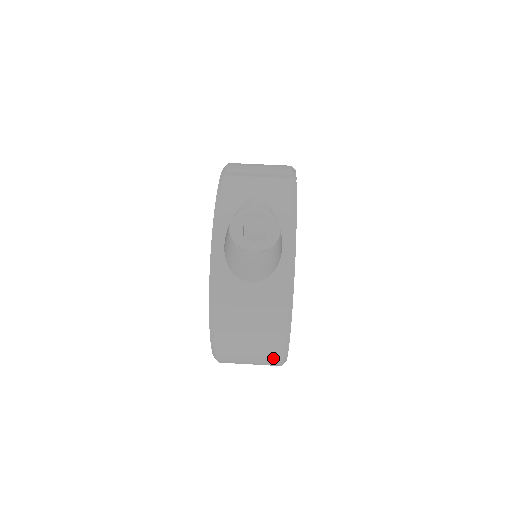
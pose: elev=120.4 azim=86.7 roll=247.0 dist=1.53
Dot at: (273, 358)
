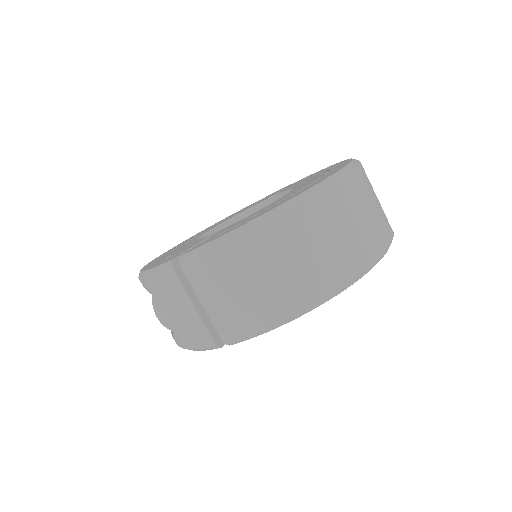
Dot at: occluded
